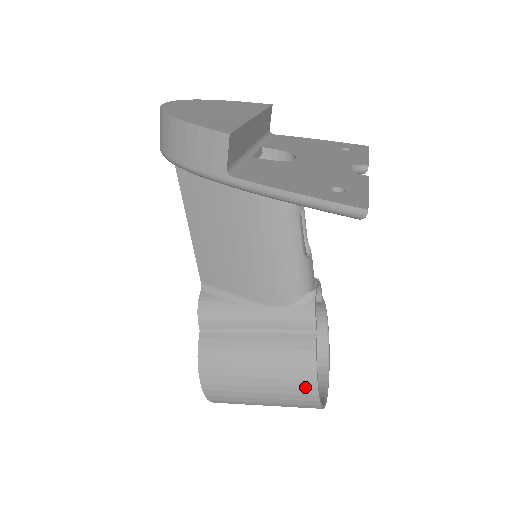
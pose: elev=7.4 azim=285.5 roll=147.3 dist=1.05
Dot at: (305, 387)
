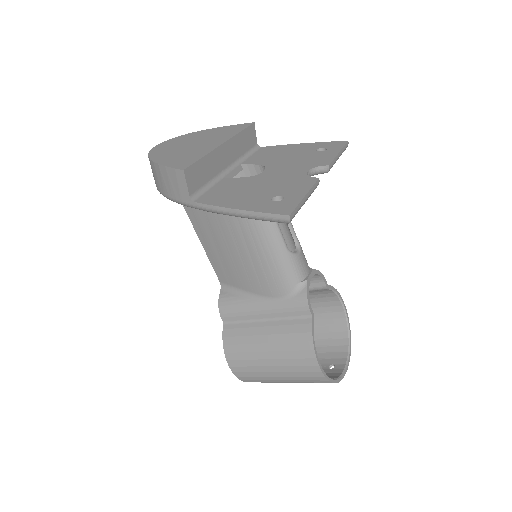
Dot at: (308, 365)
